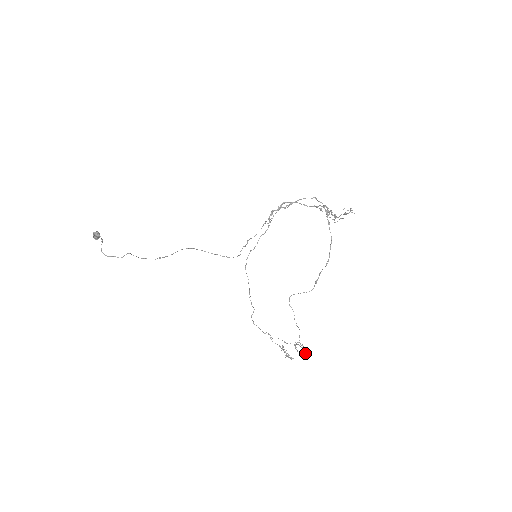
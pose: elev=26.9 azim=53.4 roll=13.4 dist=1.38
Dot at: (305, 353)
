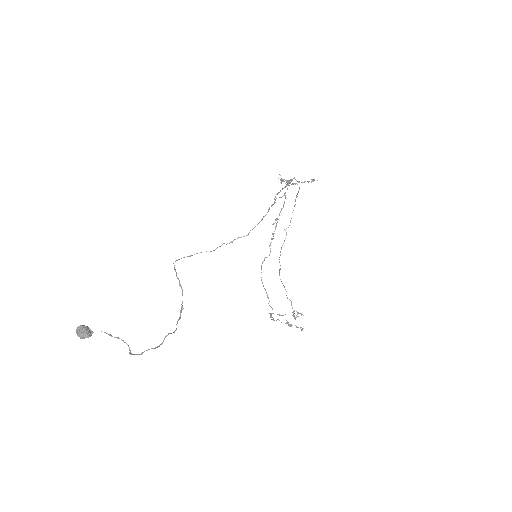
Dot at: occluded
